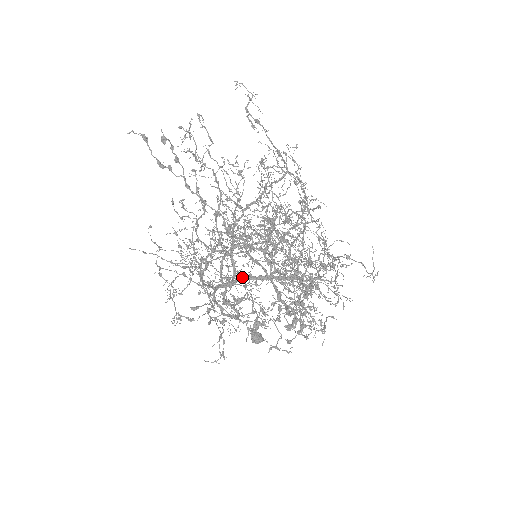
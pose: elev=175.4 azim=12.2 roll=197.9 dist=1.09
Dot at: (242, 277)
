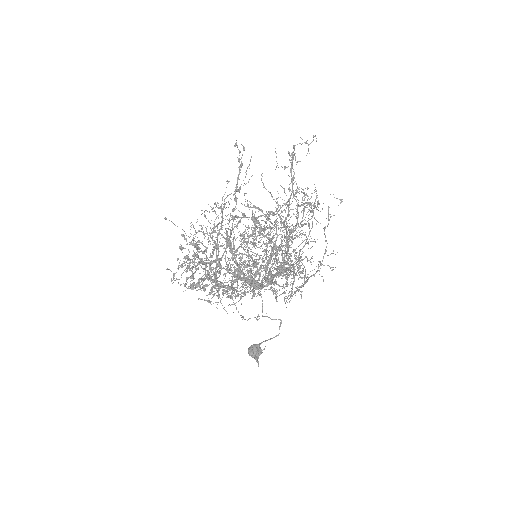
Dot at: occluded
